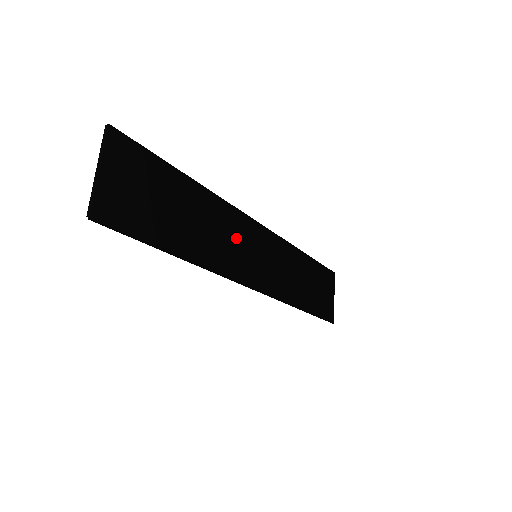
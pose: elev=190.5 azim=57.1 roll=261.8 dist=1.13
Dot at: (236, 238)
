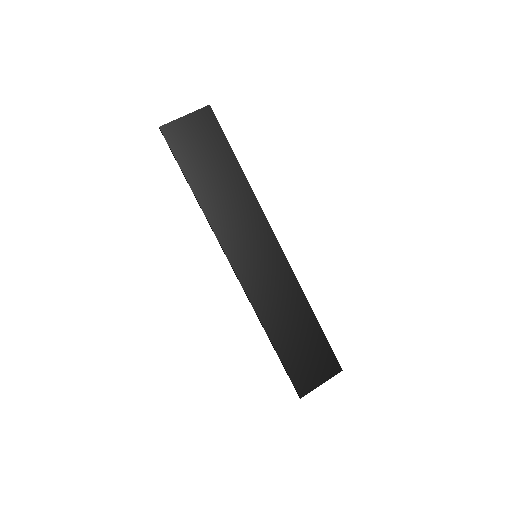
Dot at: (247, 227)
